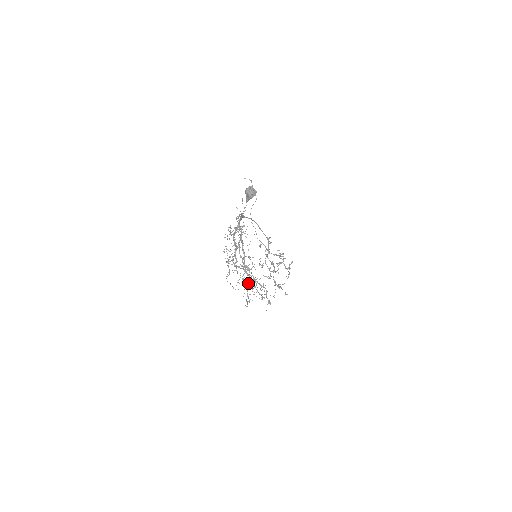
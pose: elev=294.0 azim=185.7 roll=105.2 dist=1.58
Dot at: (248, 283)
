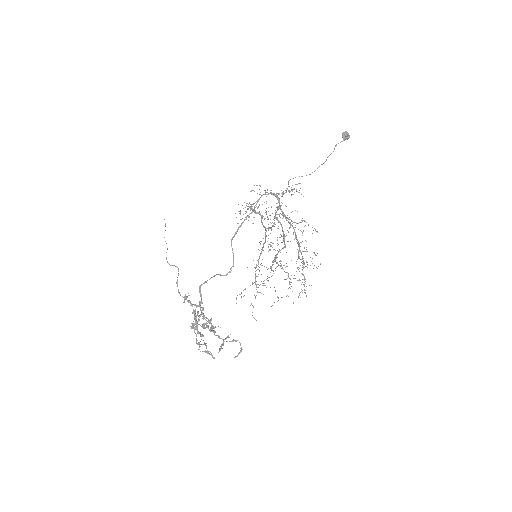
Dot at: (267, 276)
